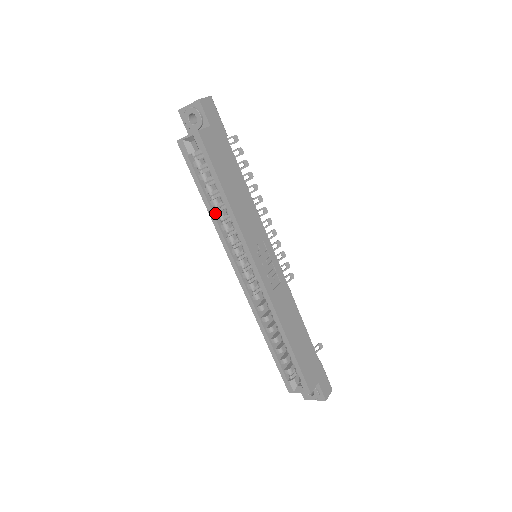
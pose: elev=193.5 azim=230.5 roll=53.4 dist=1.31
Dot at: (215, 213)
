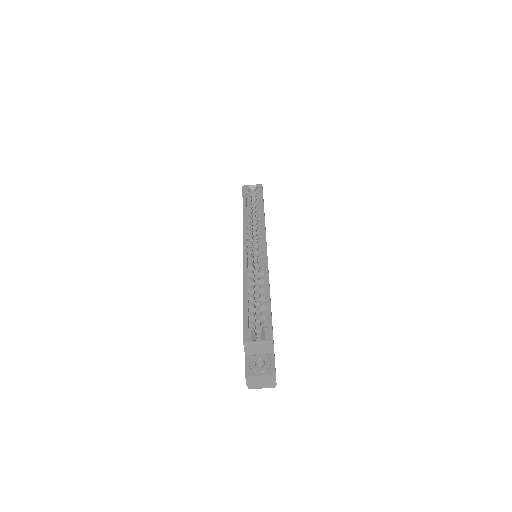
Dot at: (247, 217)
